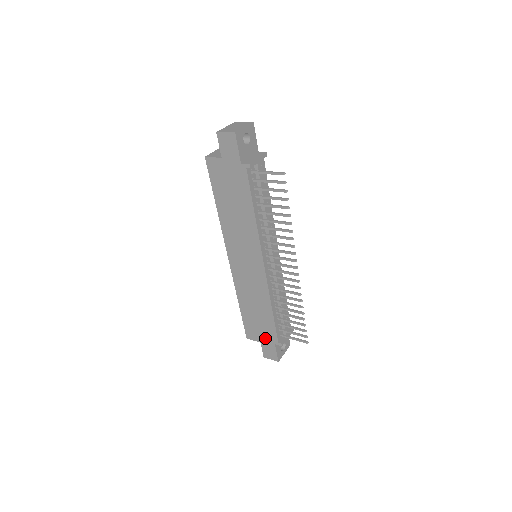
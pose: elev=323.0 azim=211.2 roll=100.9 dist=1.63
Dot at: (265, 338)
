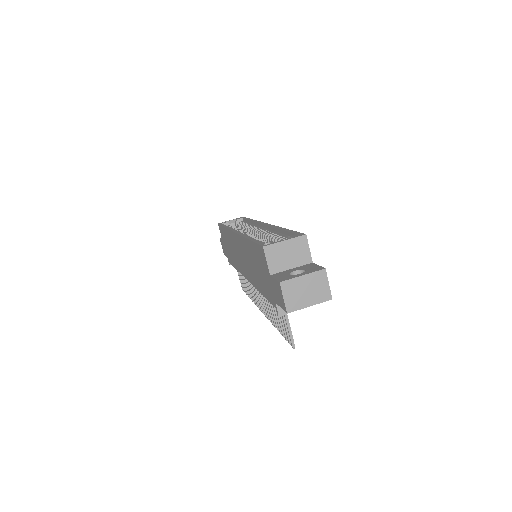
Dot at: (225, 248)
